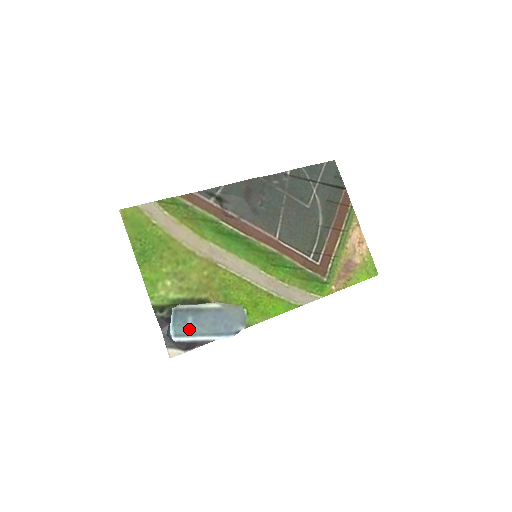
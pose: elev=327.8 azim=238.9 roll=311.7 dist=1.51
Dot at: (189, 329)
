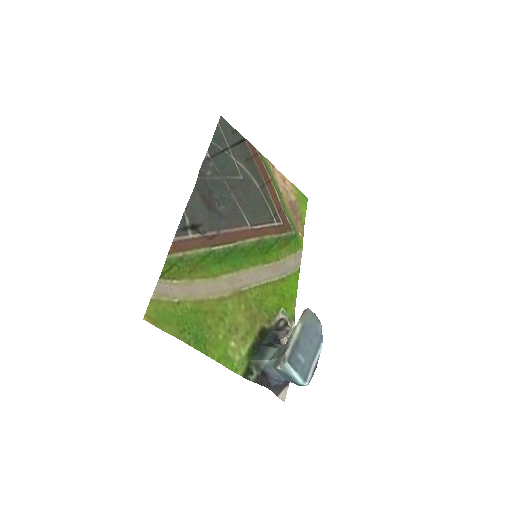
Dot at: (306, 365)
